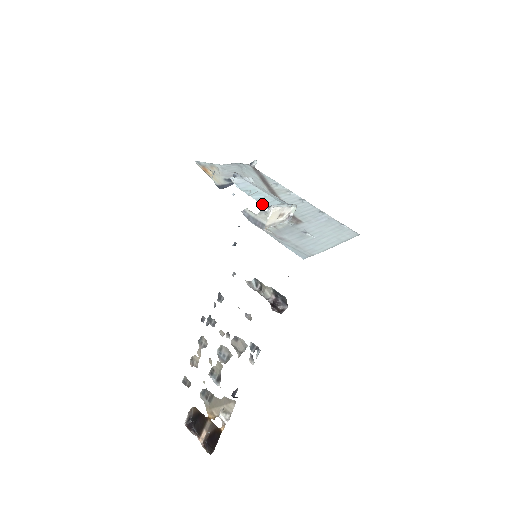
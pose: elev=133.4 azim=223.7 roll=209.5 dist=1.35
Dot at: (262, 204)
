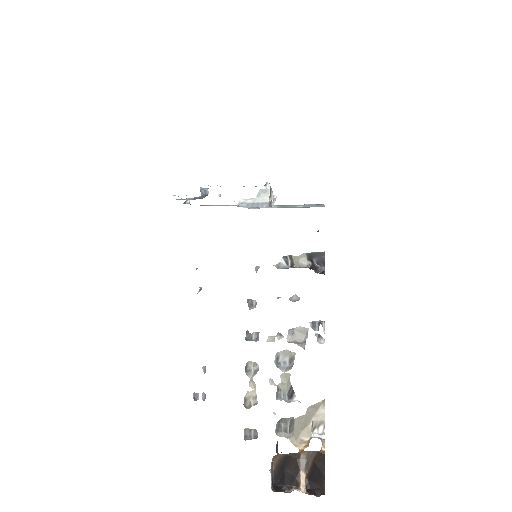
Dot at: occluded
